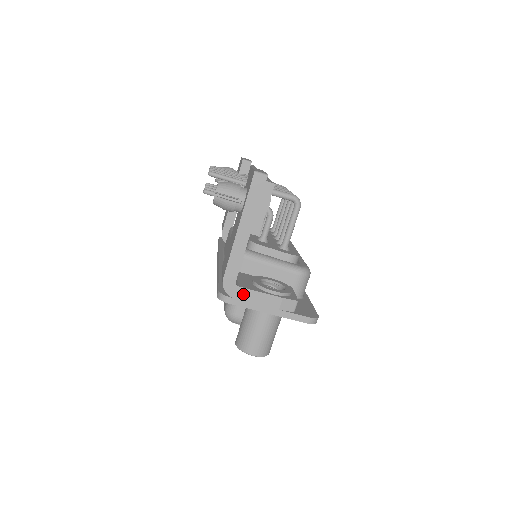
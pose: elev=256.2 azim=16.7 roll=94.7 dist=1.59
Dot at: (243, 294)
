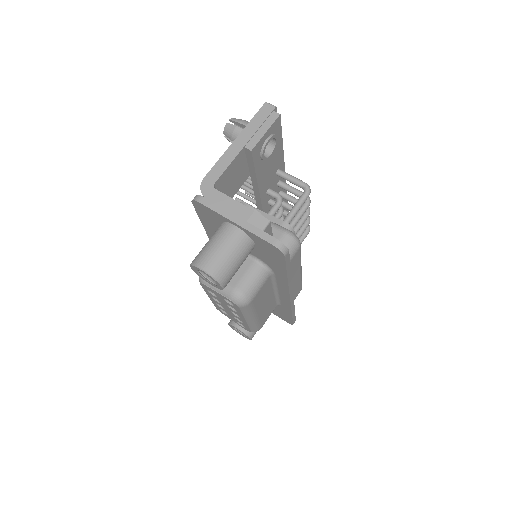
Dot at: (216, 197)
